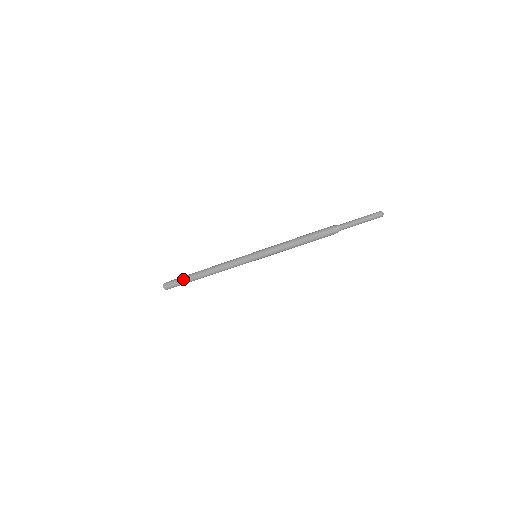
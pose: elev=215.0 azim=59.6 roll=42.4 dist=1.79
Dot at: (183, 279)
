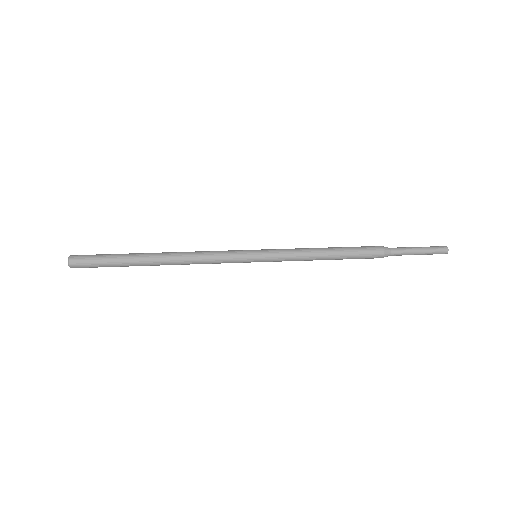
Dot at: occluded
